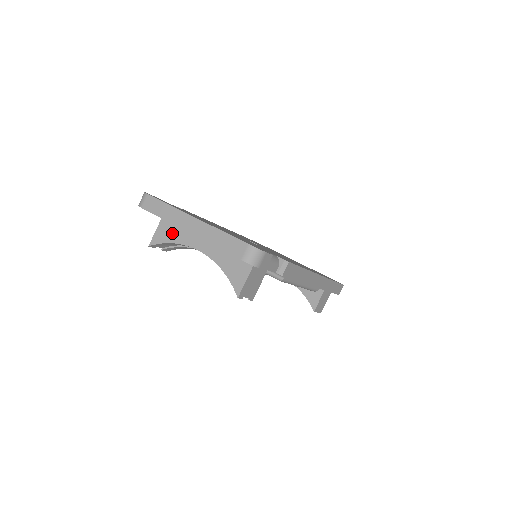
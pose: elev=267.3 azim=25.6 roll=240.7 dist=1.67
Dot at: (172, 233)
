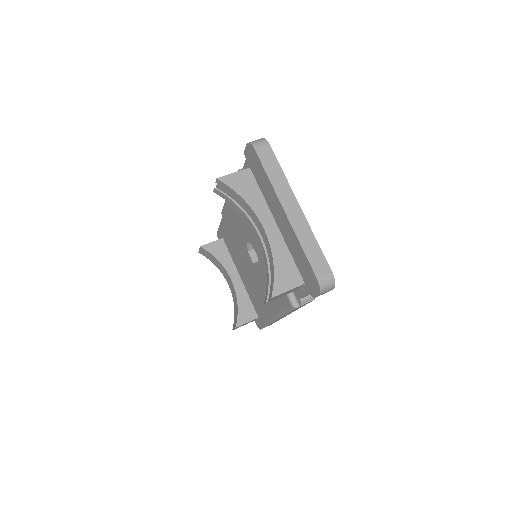
Dot at: (249, 190)
